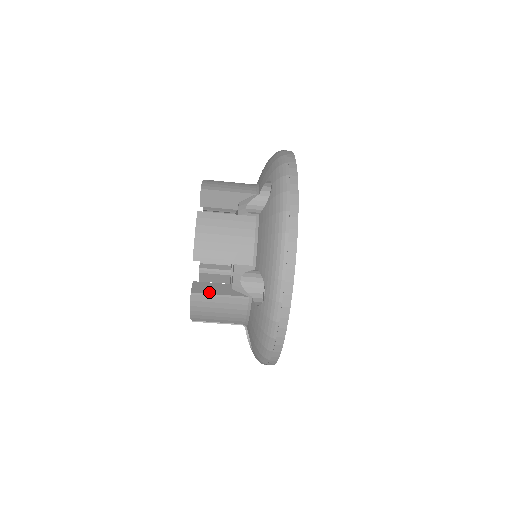
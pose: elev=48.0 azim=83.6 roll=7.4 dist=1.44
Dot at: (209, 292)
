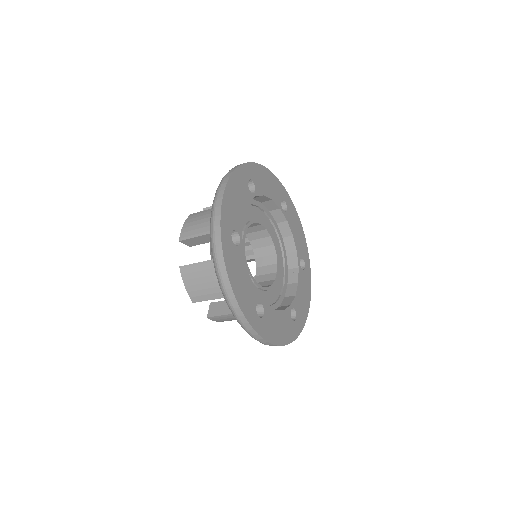
Dot at: (192, 264)
